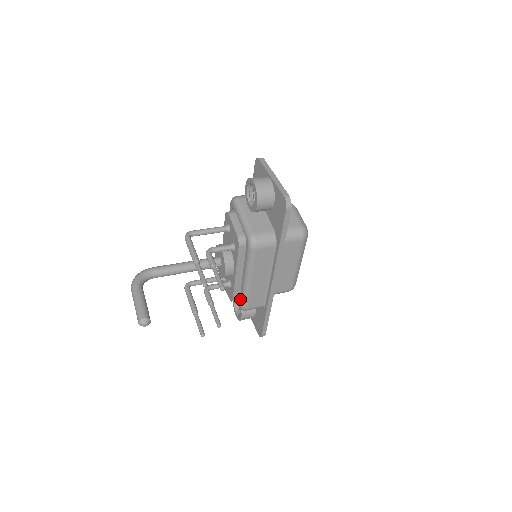
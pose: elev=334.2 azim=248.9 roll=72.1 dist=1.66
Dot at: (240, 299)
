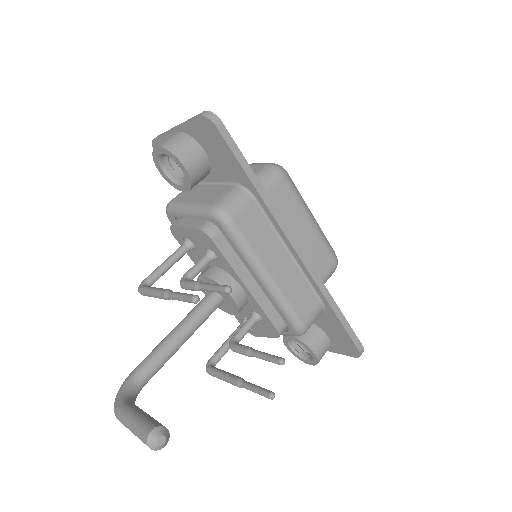
Dot at: (284, 320)
